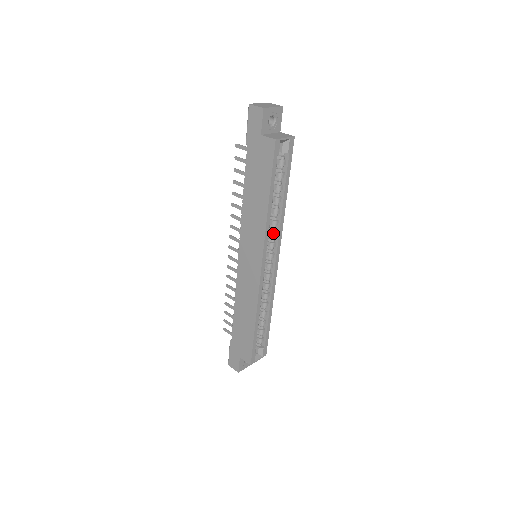
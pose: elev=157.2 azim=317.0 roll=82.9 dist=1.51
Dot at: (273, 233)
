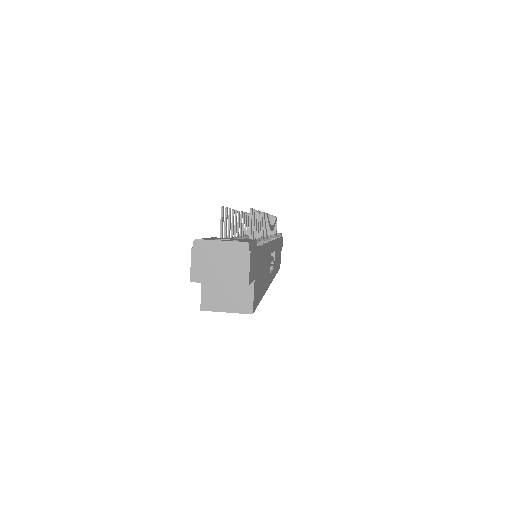
Dot at: occluded
